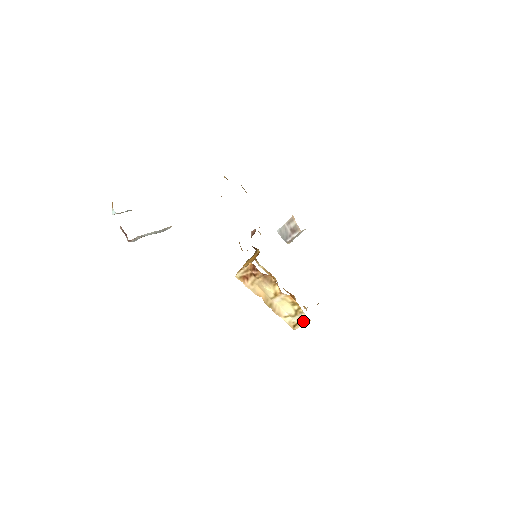
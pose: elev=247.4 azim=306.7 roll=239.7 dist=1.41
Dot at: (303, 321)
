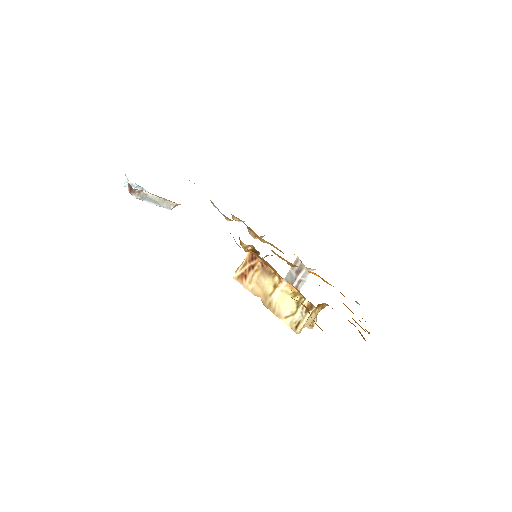
Dot at: (306, 313)
